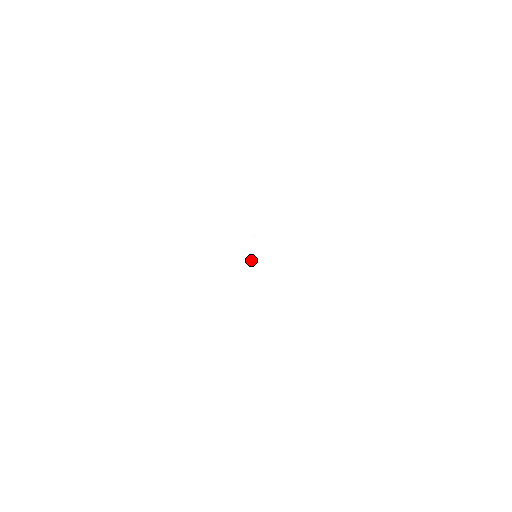
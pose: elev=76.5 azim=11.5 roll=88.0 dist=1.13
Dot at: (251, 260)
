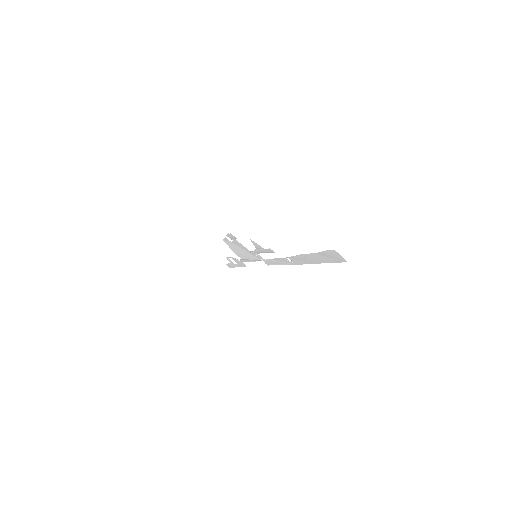
Dot at: (254, 253)
